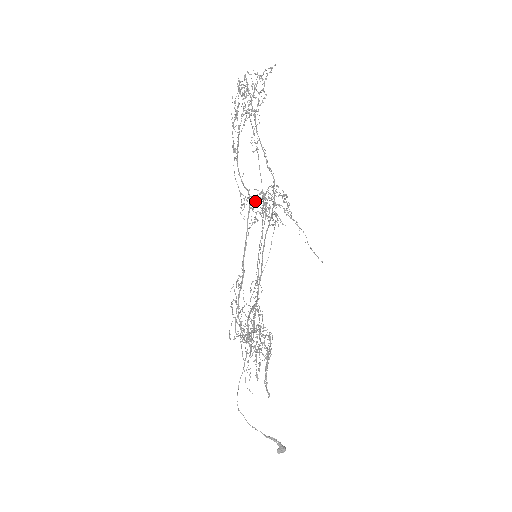
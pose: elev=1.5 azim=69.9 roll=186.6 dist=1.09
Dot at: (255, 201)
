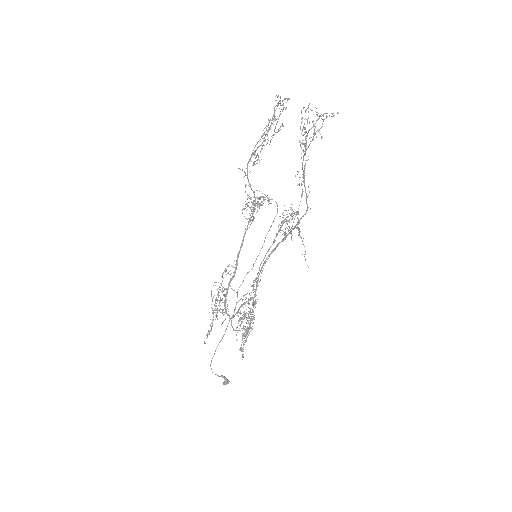
Dot at: (259, 204)
